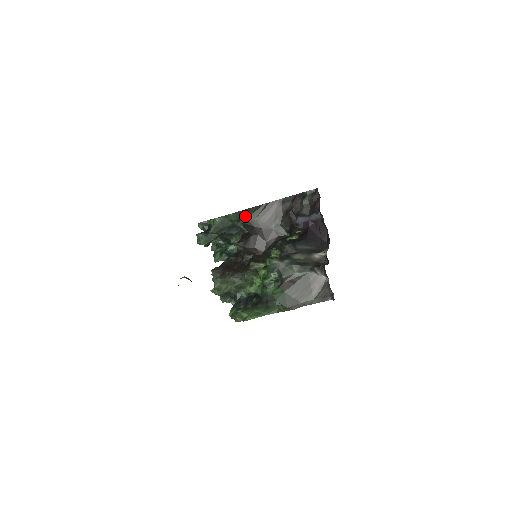
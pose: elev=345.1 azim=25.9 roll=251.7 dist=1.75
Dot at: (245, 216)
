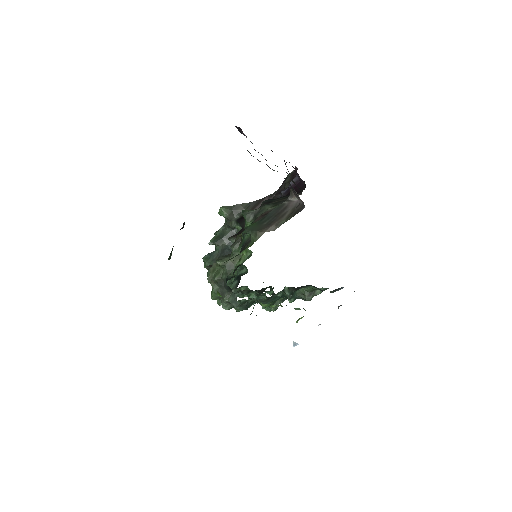
Dot at: (237, 213)
